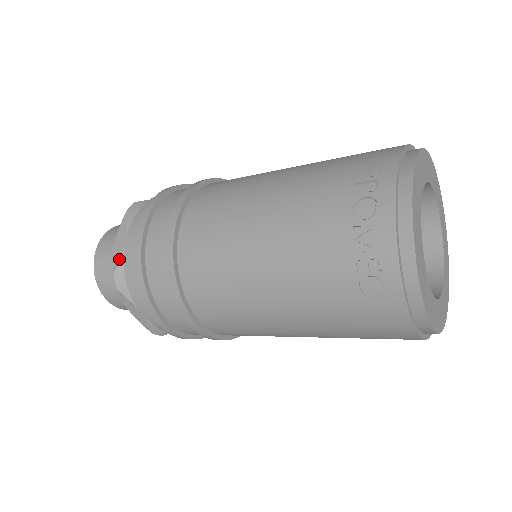
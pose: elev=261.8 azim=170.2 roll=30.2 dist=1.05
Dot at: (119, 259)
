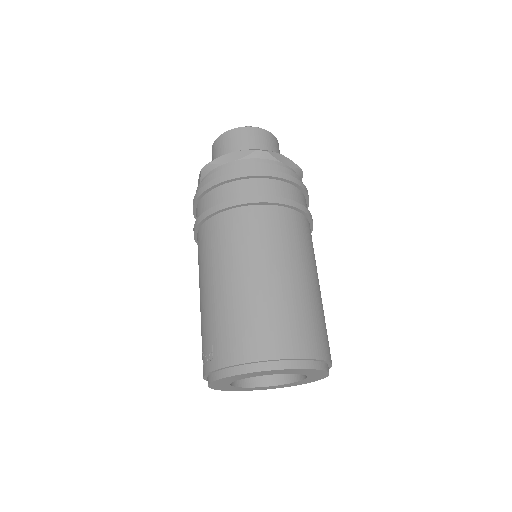
Dot at: occluded
